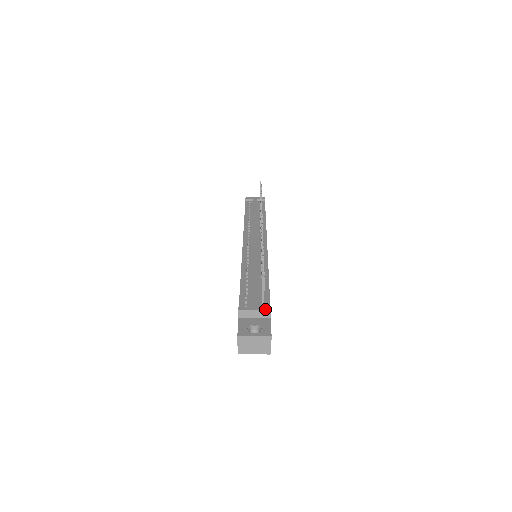
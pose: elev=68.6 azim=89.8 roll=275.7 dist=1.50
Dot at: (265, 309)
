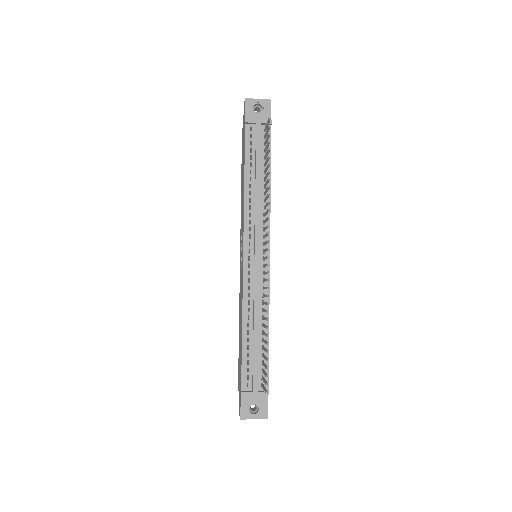
Dot at: occluded
